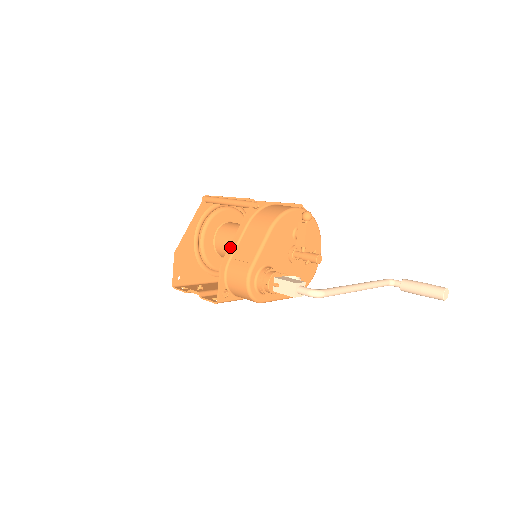
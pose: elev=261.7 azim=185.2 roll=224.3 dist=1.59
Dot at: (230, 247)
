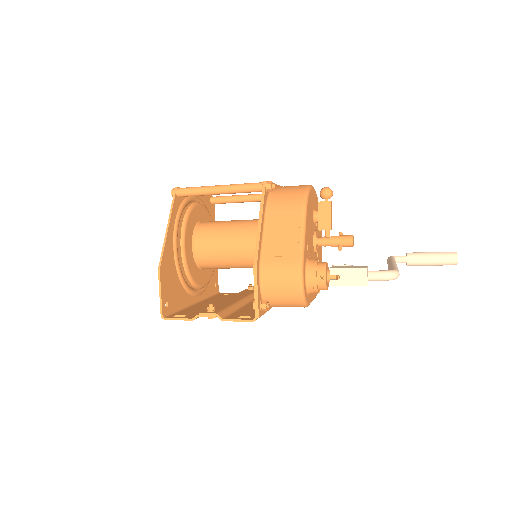
Dot at: (259, 242)
